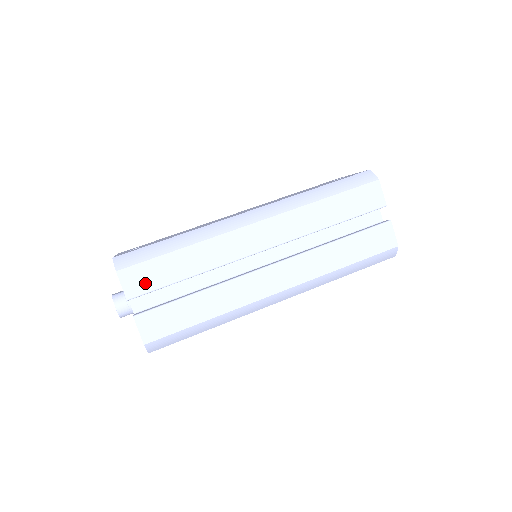
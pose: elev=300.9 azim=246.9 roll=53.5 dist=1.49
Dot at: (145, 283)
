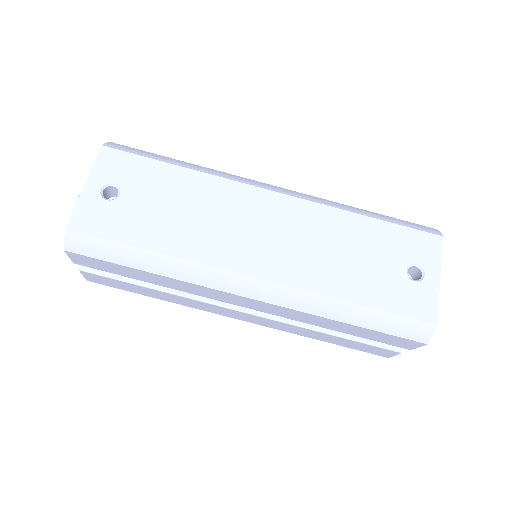
Dot at: (97, 266)
